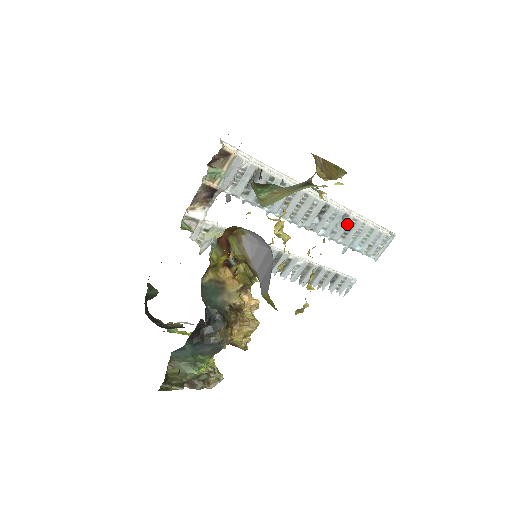
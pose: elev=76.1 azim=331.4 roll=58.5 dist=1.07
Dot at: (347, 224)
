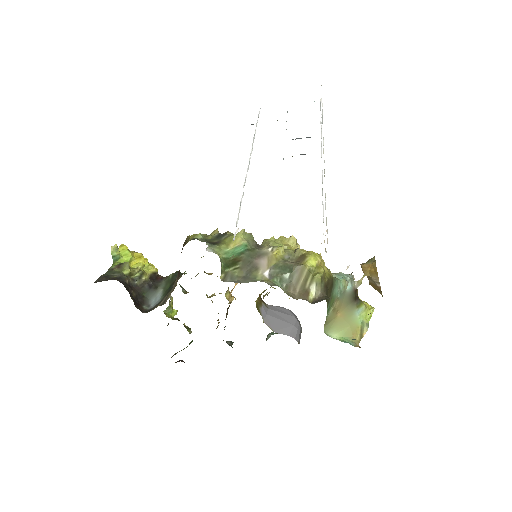
Dot at: occluded
